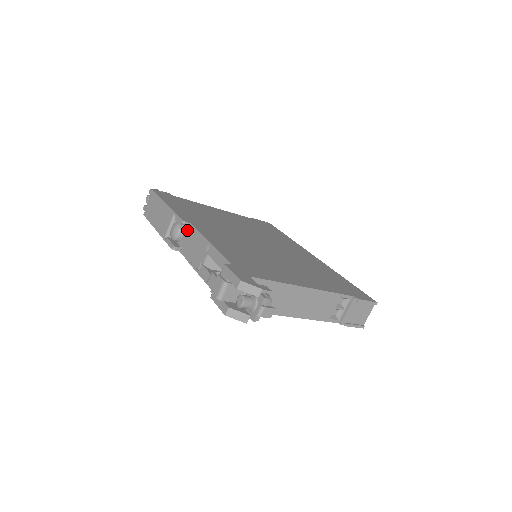
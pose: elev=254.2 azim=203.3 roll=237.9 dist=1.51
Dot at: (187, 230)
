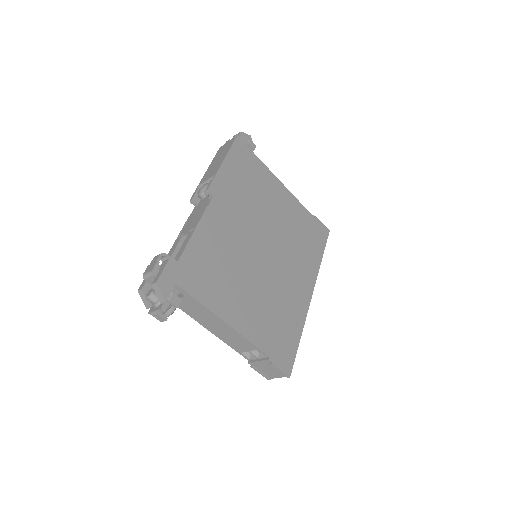
Dot at: (208, 198)
